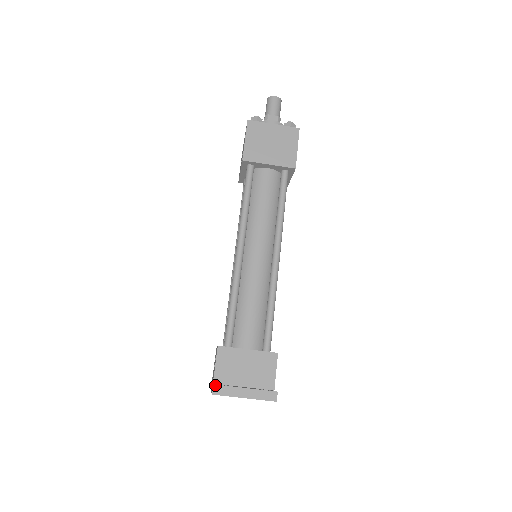
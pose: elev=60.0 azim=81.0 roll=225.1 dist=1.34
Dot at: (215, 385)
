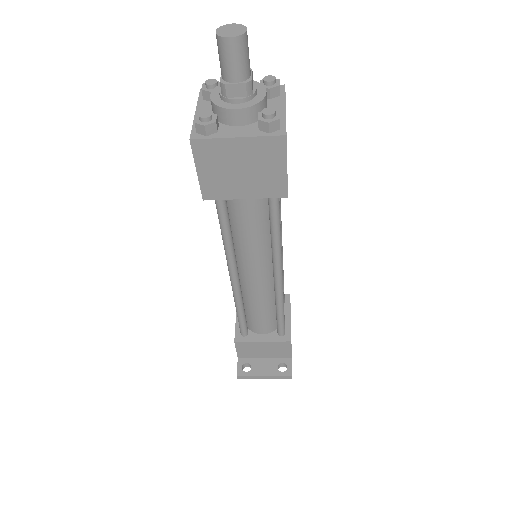
Dot at: (238, 376)
